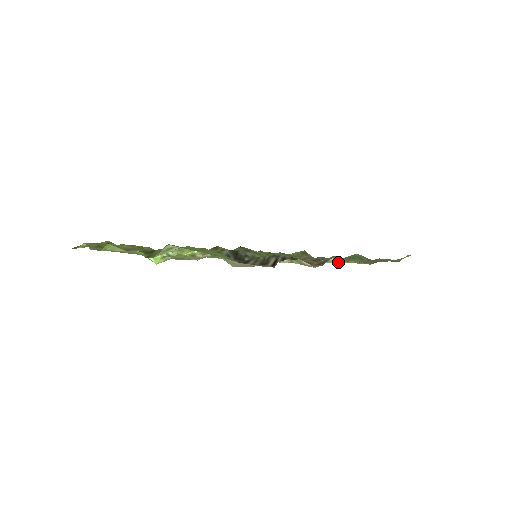
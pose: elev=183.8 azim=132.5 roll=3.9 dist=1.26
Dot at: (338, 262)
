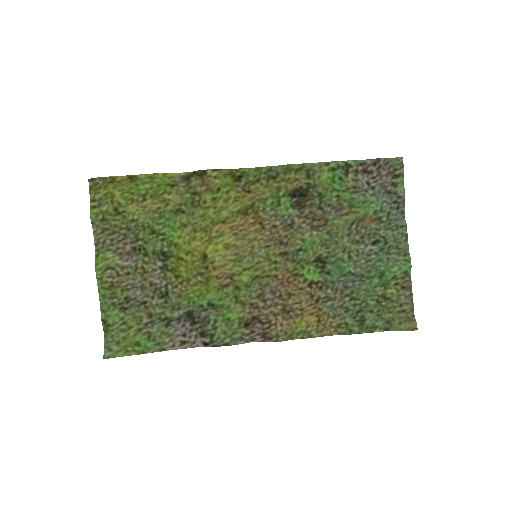
Dot at: (309, 317)
